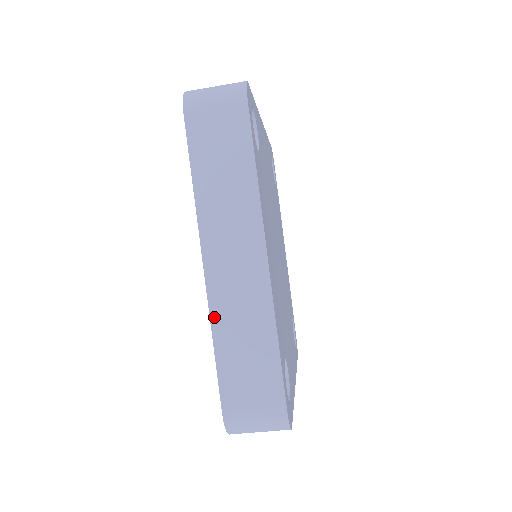
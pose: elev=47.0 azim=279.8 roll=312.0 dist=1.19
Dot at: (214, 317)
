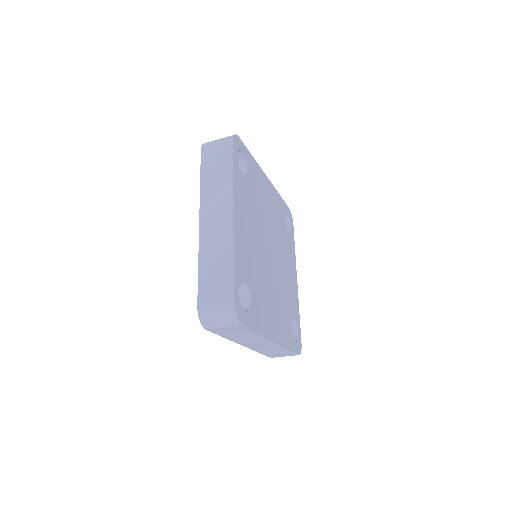
Dot at: (256, 350)
